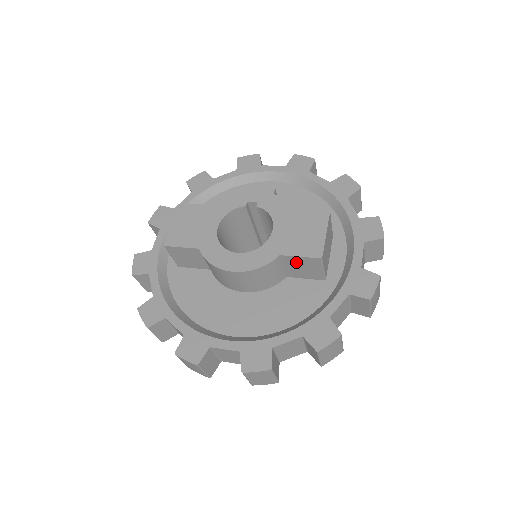
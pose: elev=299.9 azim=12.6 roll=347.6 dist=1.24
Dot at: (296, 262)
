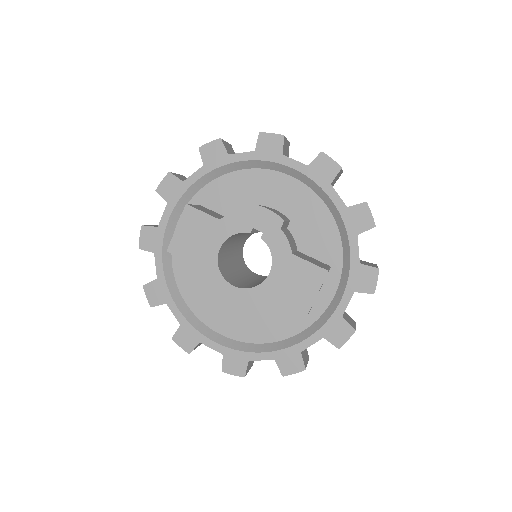
Dot at: occluded
